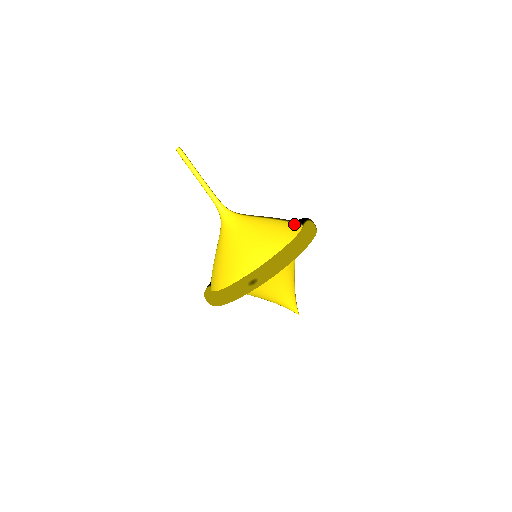
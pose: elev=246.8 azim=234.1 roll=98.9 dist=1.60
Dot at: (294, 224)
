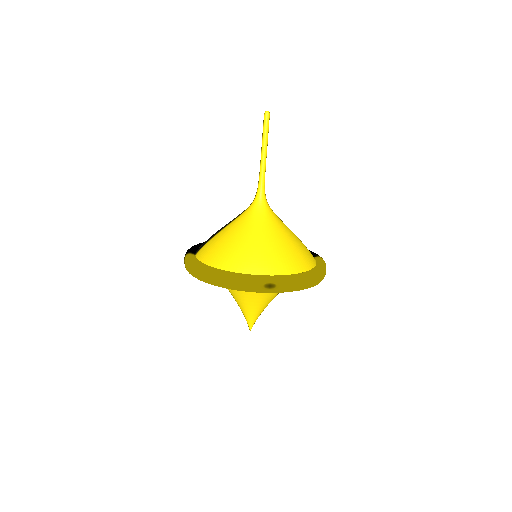
Dot at: occluded
